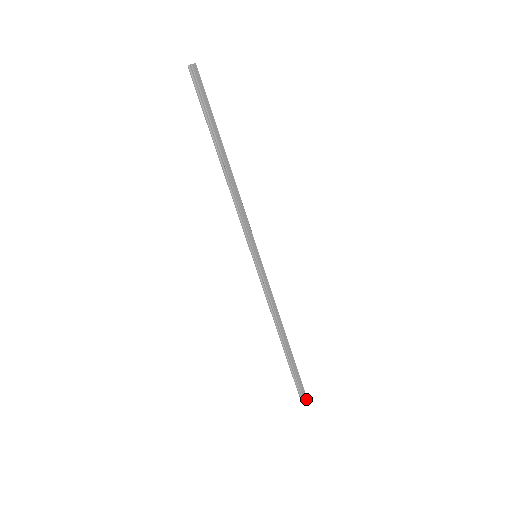
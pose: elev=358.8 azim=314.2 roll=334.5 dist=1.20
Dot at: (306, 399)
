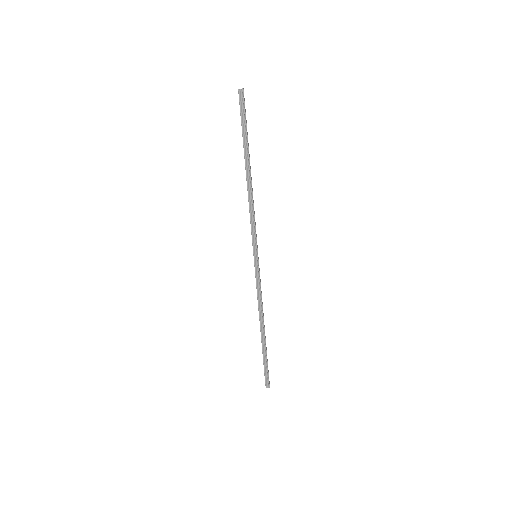
Dot at: (269, 384)
